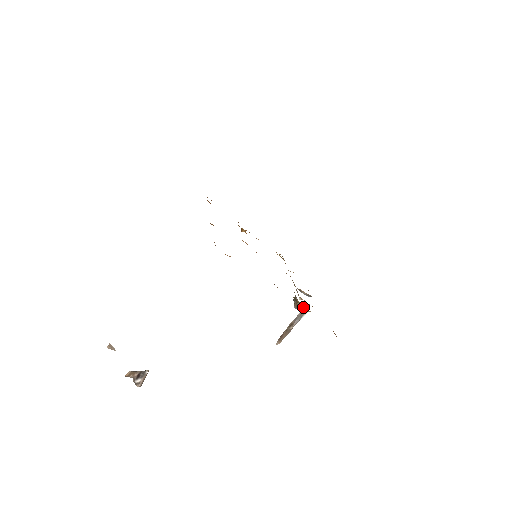
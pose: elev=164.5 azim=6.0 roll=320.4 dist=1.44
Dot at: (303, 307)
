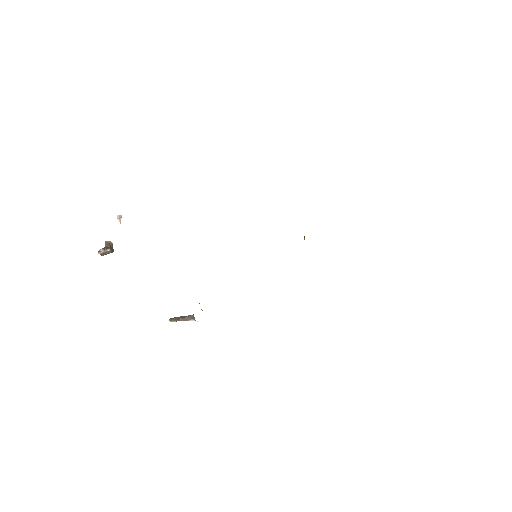
Dot at: occluded
